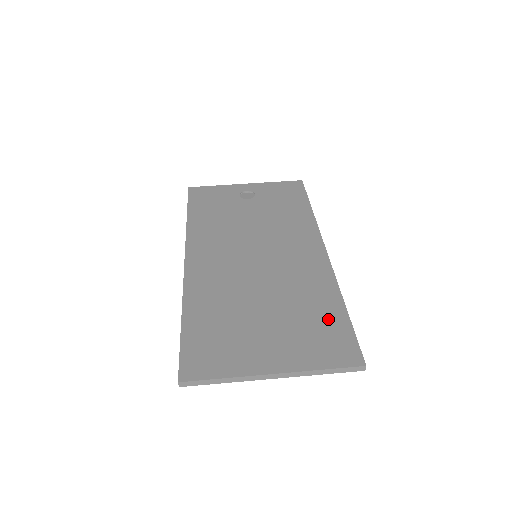
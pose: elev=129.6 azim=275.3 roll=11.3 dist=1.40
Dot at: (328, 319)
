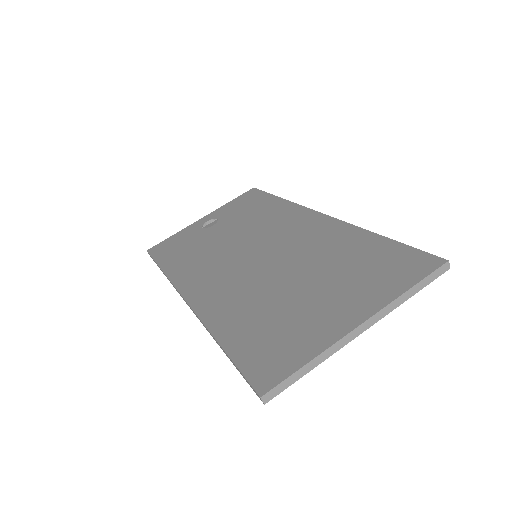
Dot at: (373, 253)
